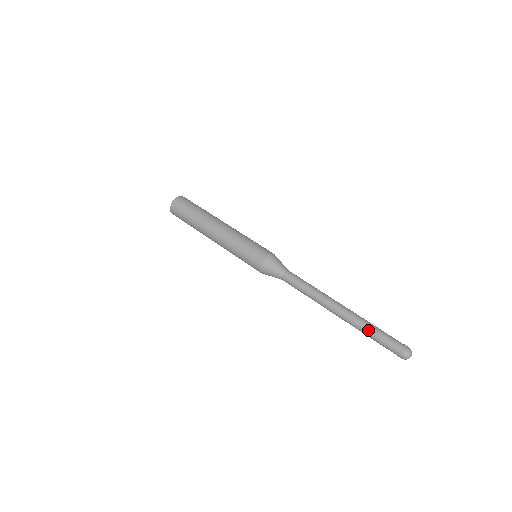
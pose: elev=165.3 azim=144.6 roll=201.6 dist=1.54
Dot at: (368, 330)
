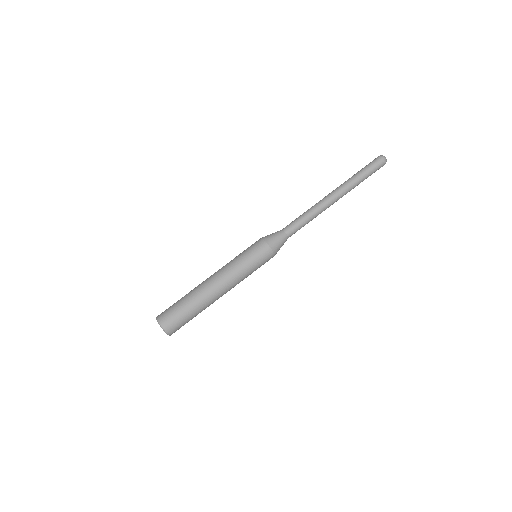
Dot at: (357, 178)
